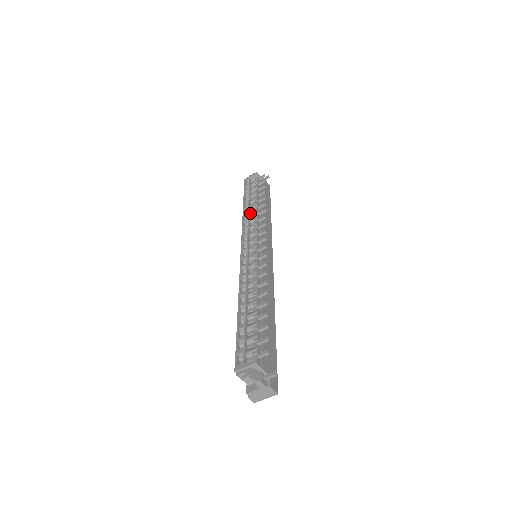
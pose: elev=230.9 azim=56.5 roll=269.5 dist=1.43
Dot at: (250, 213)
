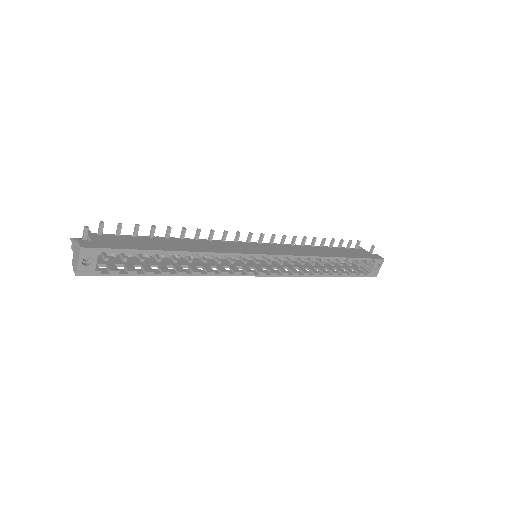
Dot at: occluded
